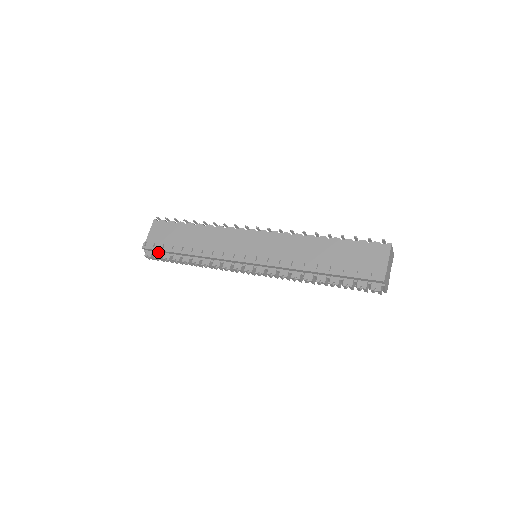
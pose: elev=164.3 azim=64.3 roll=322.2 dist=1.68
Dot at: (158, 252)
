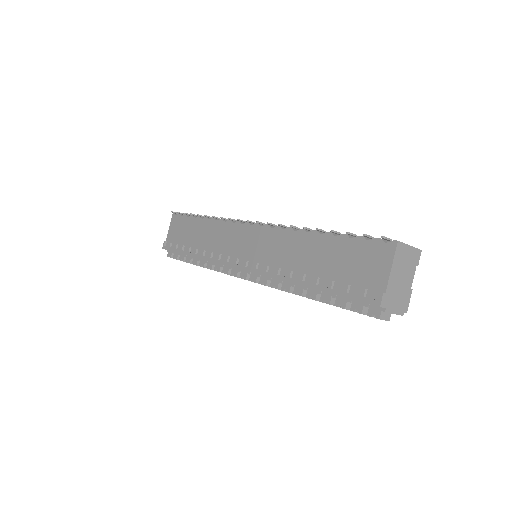
Dot at: (176, 252)
